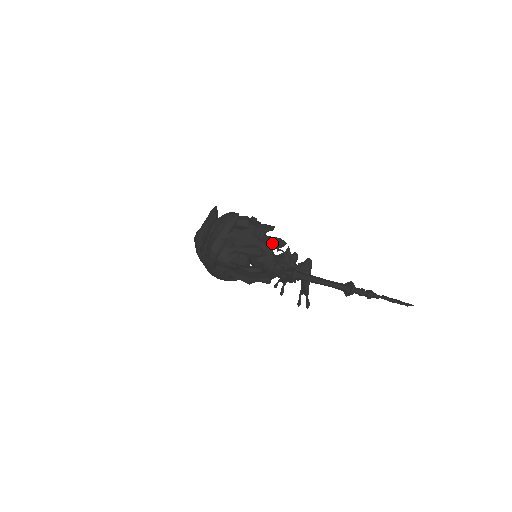
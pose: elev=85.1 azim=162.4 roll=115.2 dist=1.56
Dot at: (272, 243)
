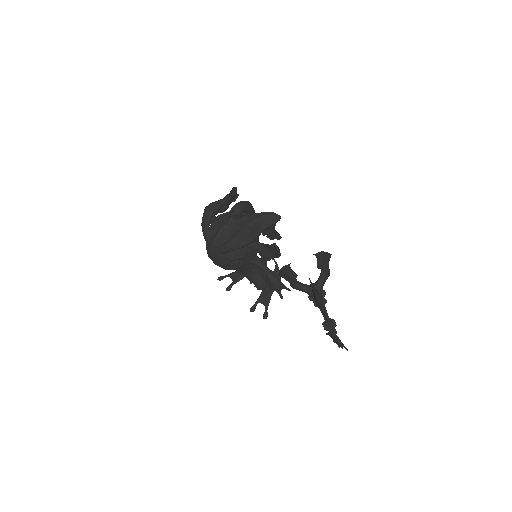
Dot at: (276, 252)
